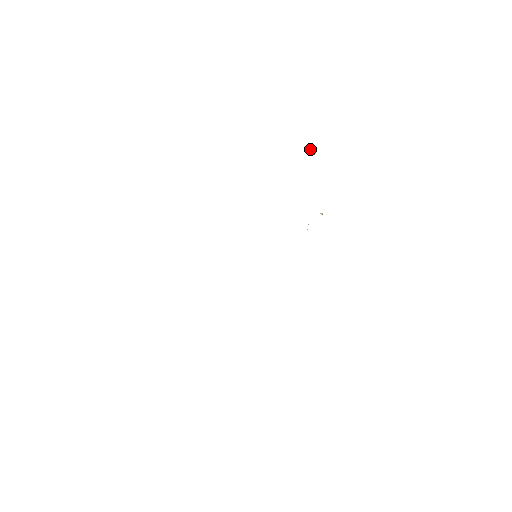
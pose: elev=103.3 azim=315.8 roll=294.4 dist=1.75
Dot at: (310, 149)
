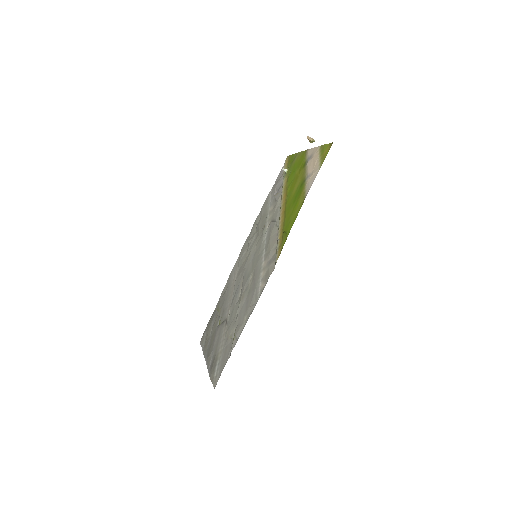
Dot at: (307, 136)
